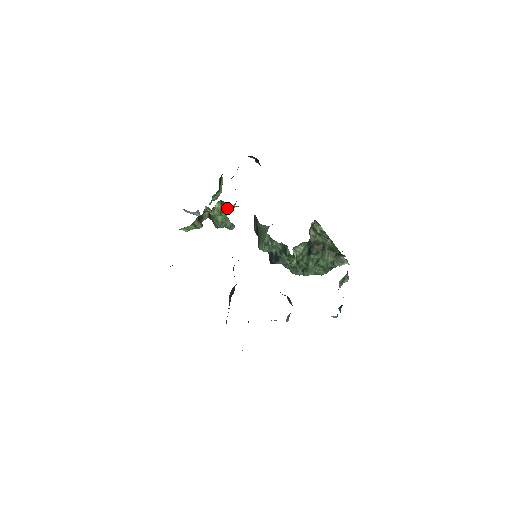
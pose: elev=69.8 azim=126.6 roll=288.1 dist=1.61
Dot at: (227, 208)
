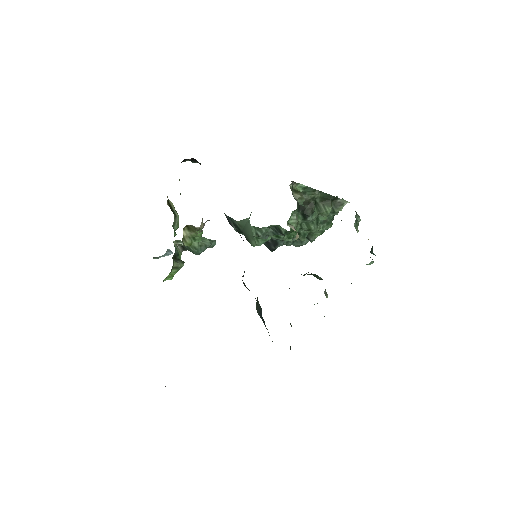
Dot at: (197, 229)
